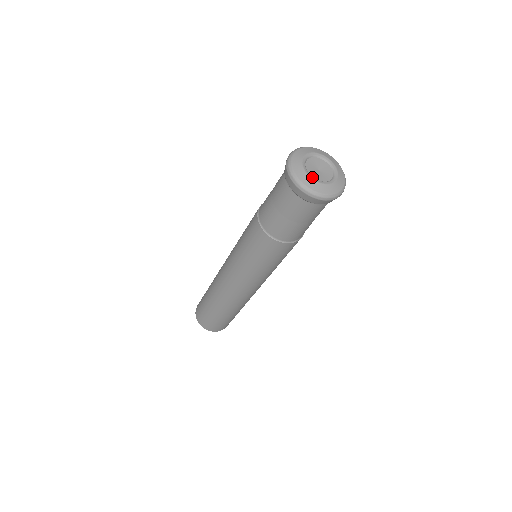
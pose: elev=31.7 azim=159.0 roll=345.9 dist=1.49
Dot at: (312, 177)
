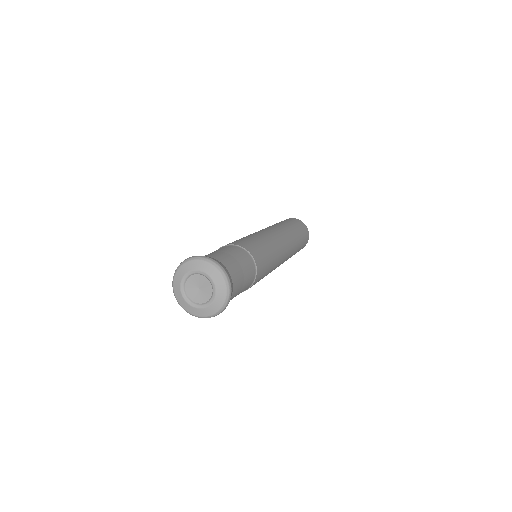
Dot at: (195, 306)
